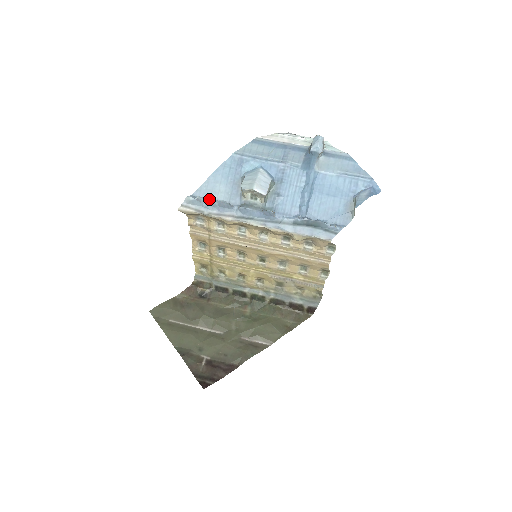
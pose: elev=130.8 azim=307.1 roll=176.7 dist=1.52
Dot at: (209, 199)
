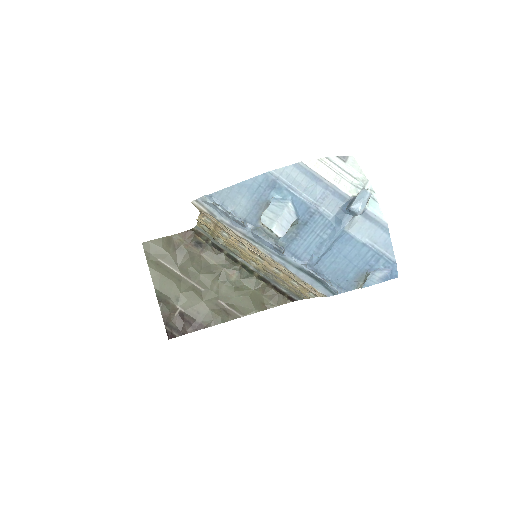
Dot at: (226, 207)
